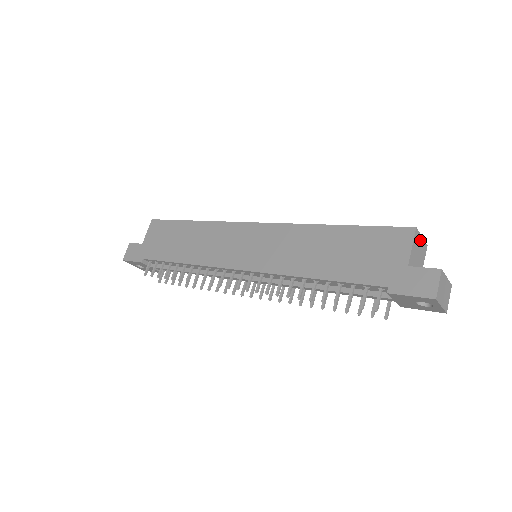
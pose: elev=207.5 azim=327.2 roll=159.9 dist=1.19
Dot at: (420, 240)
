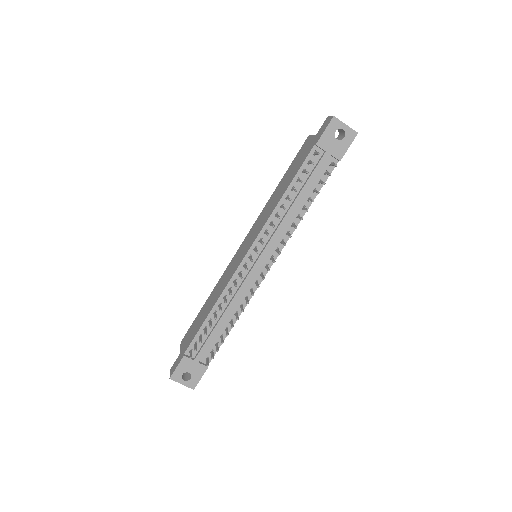
Dot at: occluded
